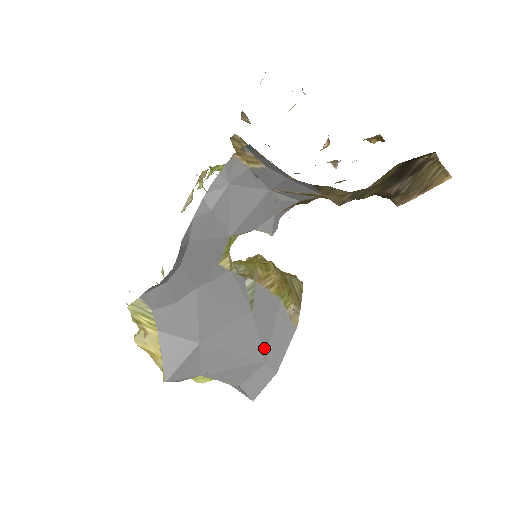
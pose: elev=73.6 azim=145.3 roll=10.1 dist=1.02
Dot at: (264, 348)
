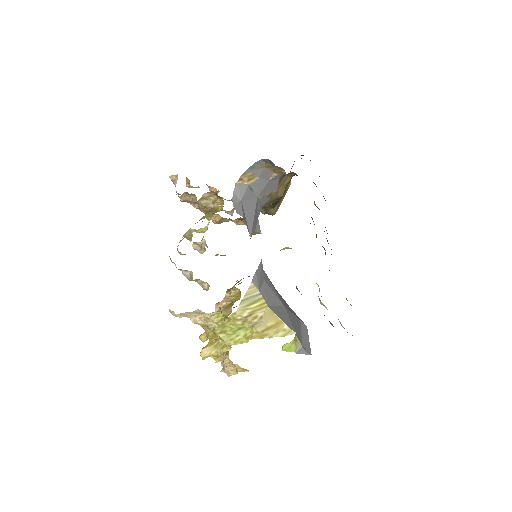
Dot at: occluded
